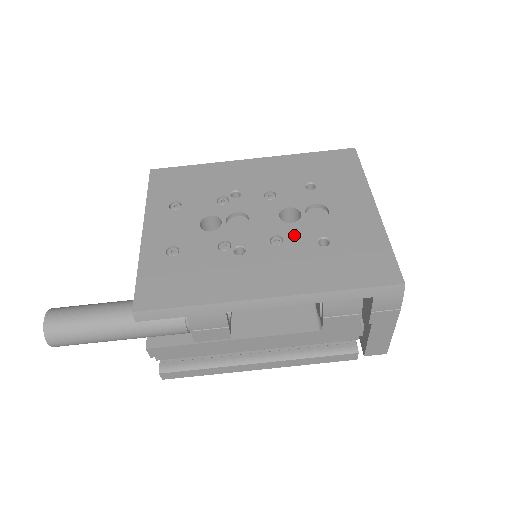
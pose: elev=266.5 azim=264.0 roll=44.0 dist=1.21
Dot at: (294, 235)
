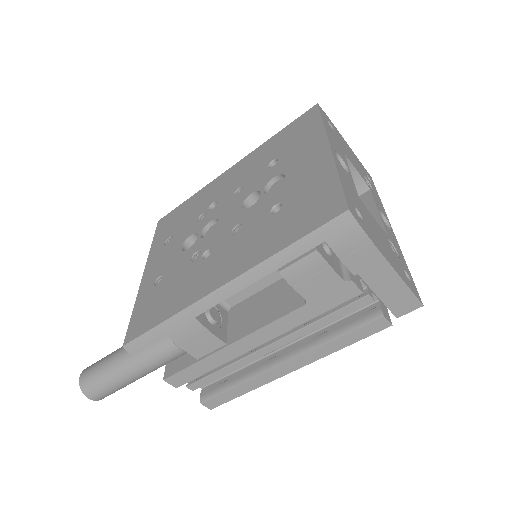
Dot at: (251, 216)
